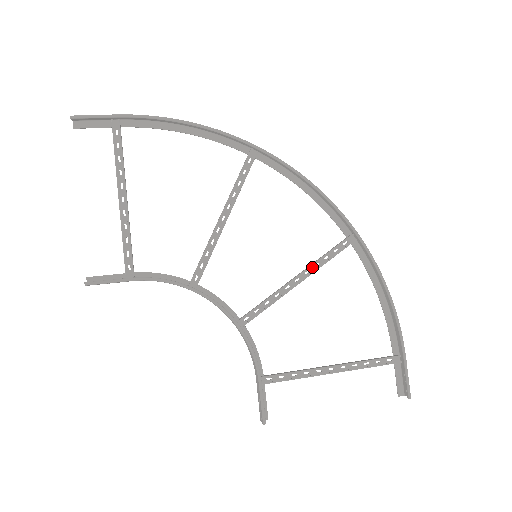
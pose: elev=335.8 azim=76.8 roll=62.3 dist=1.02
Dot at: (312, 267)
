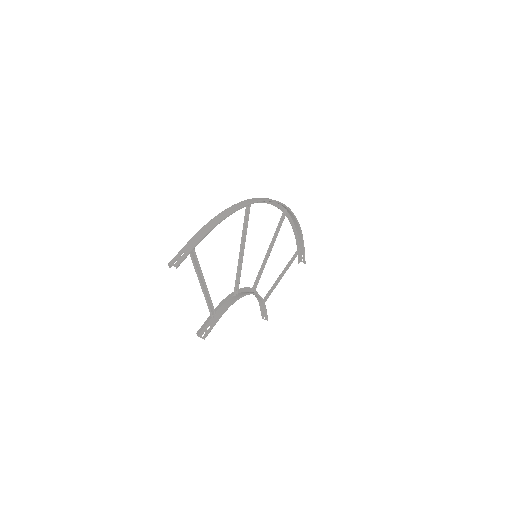
Dot at: (273, 239)
